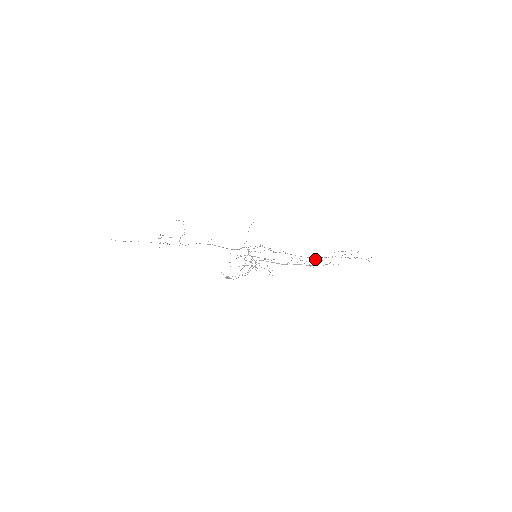
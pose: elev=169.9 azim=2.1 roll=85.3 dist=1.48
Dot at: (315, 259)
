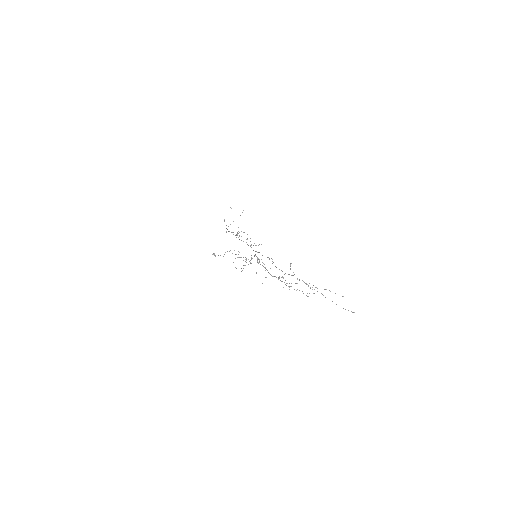
Dot at: (297, 283)
